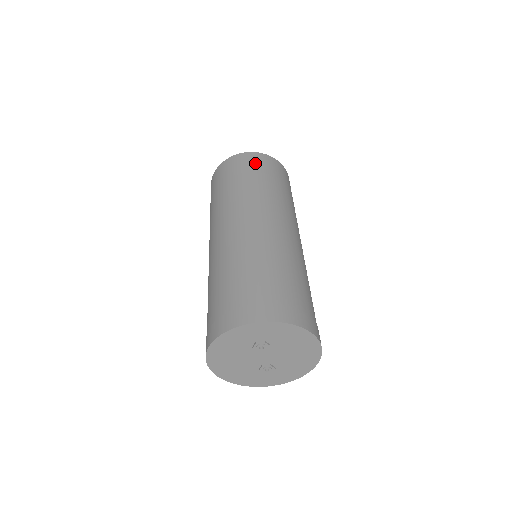
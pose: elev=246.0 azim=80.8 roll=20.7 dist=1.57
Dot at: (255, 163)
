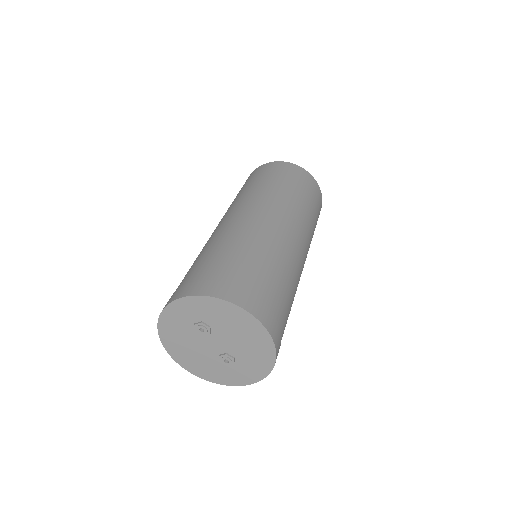
Dot at: (266, 170)
